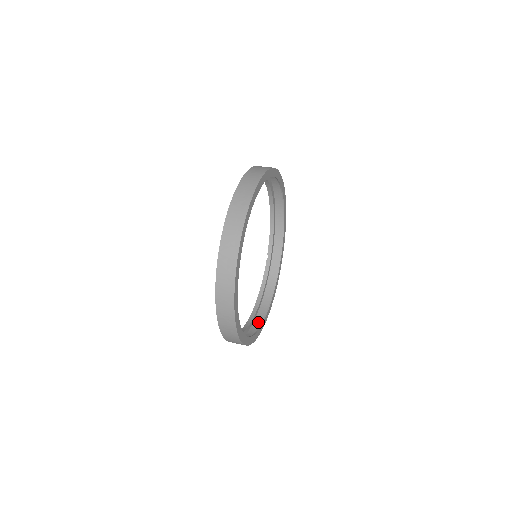
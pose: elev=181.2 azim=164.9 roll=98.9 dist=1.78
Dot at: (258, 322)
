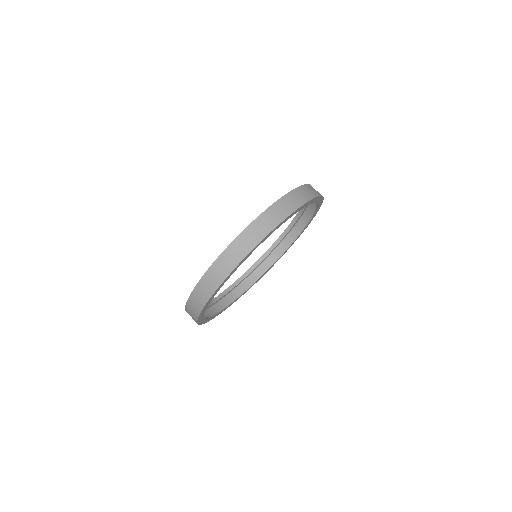
Dot at: occluded
